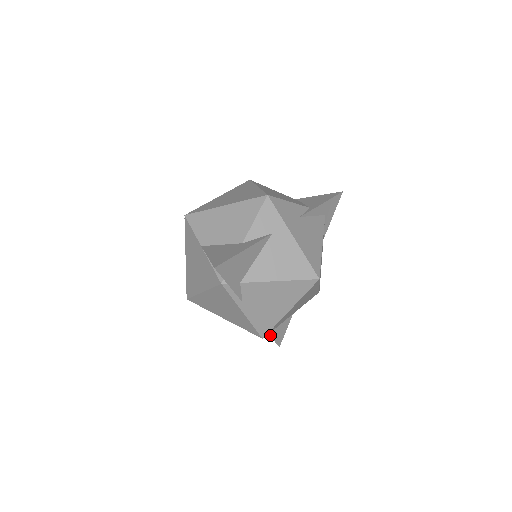
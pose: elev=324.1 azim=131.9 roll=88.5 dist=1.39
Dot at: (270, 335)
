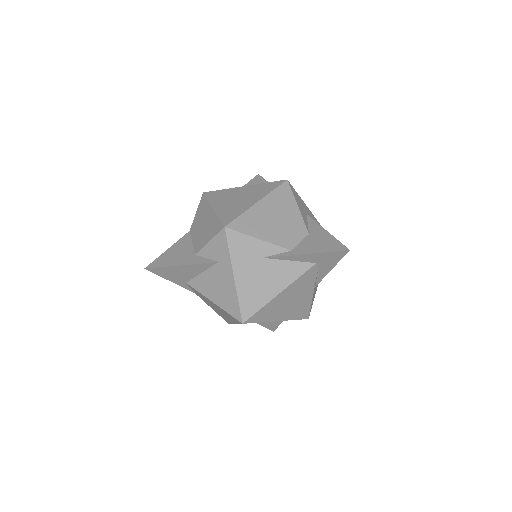
Dot at: occluded
